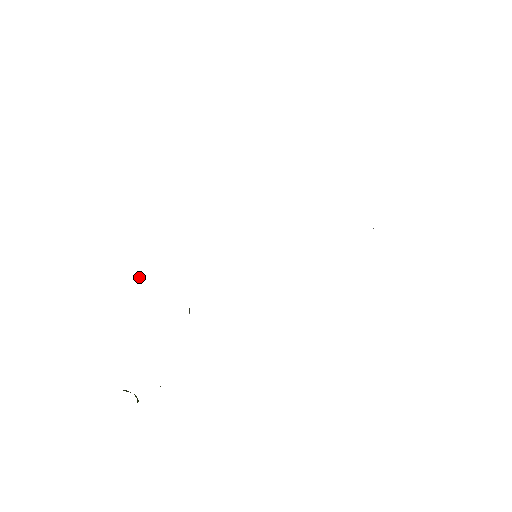
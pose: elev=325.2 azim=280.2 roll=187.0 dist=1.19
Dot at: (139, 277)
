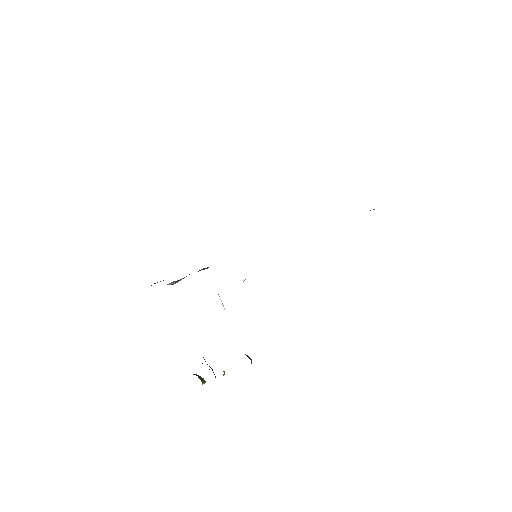
Dot at: occluded
